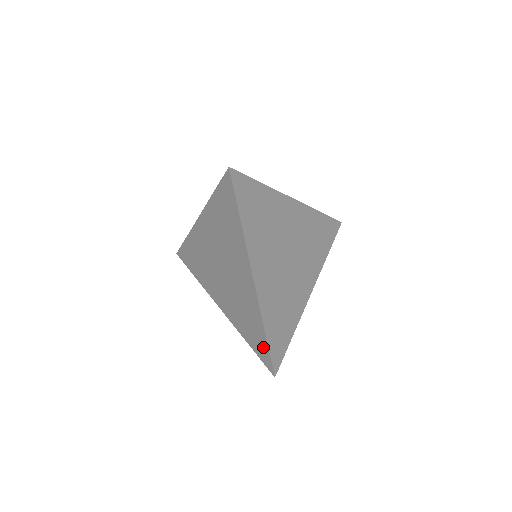
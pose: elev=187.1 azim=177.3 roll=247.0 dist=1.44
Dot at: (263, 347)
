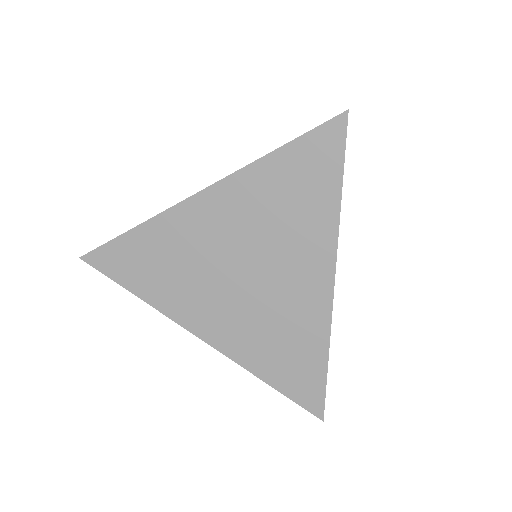
Dot at: (312, 381)
